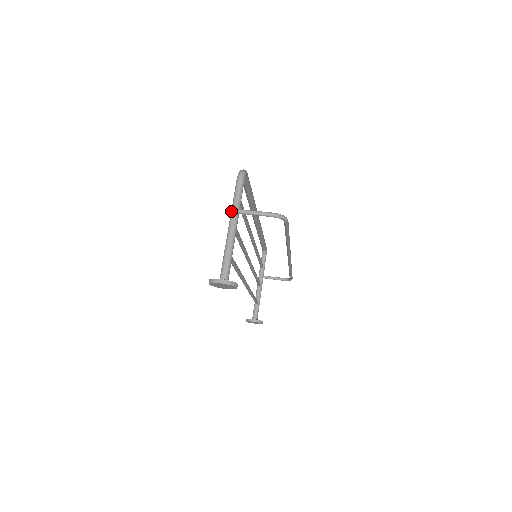
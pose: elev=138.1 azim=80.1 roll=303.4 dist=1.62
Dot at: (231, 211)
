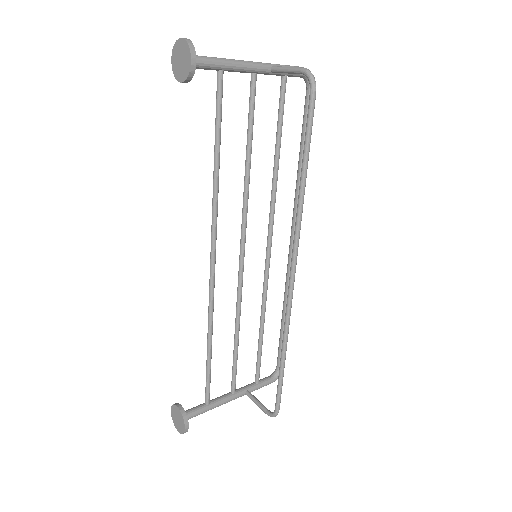
Dot at: occluded
